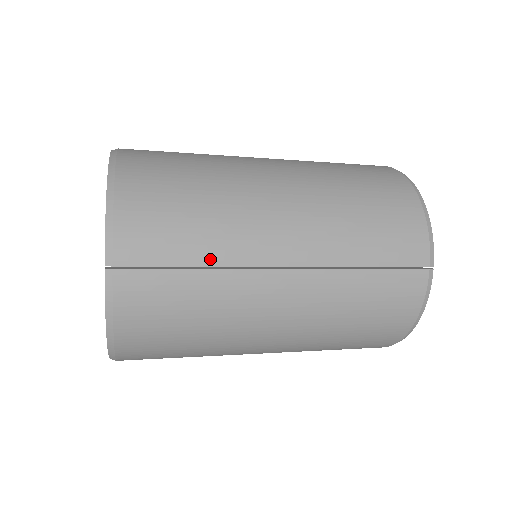
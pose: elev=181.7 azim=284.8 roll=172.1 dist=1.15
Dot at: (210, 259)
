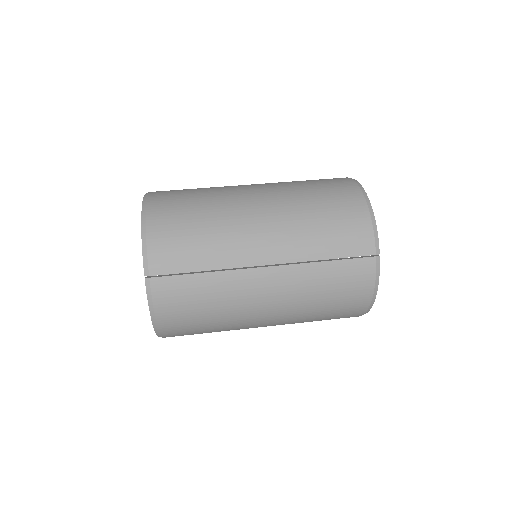
Dot at: (212, 265)
